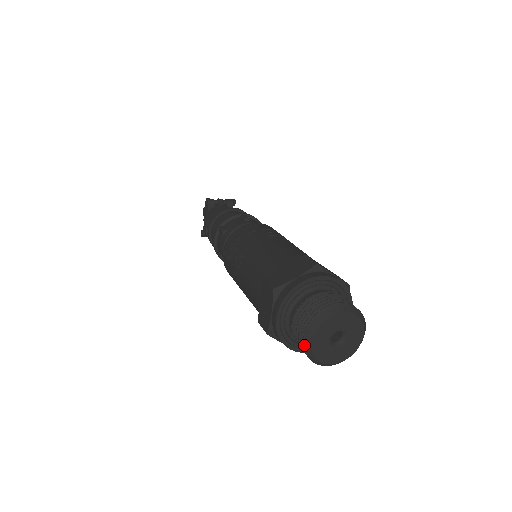
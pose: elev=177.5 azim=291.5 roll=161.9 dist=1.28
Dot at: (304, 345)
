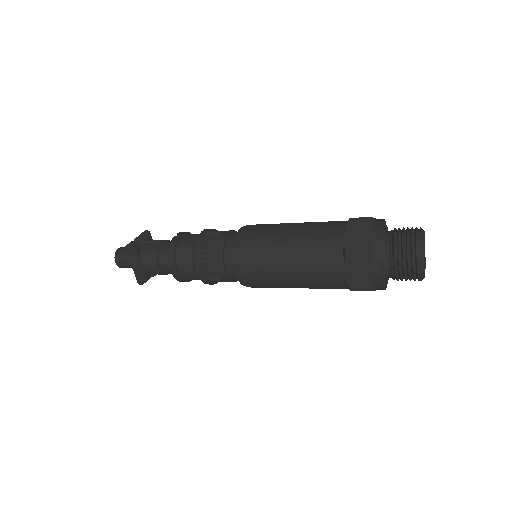
Dot at: (420, 272)
